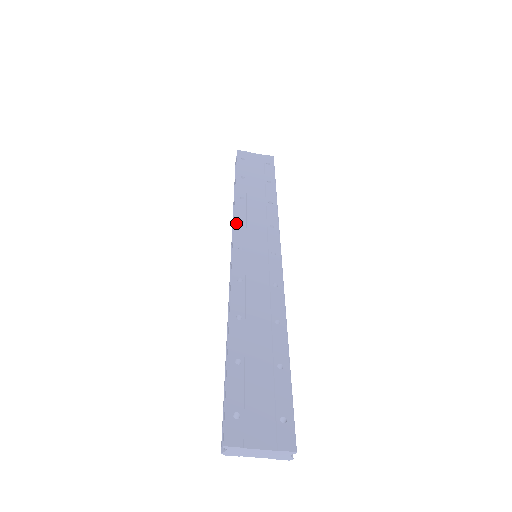
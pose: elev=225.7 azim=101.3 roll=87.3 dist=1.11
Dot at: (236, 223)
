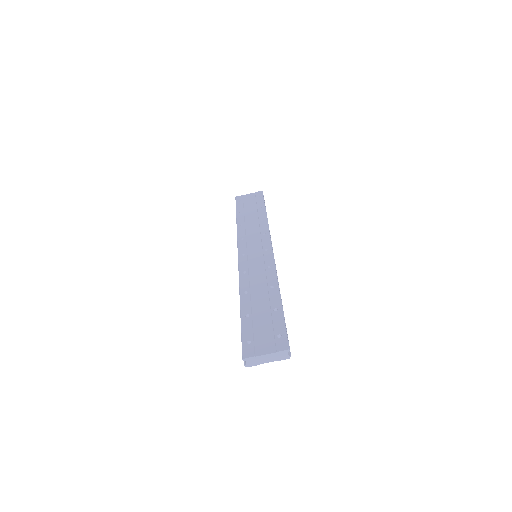
Dot at: (239, 241)
